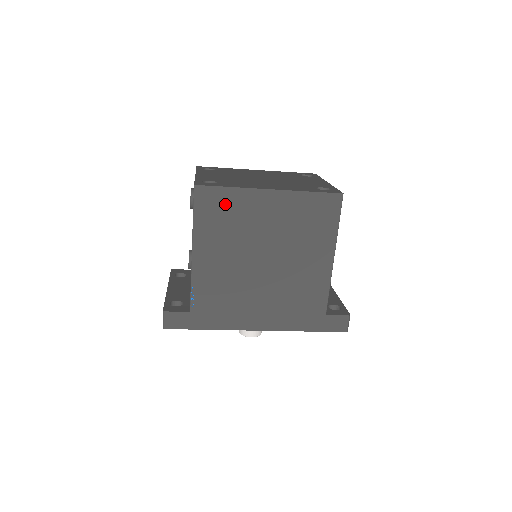
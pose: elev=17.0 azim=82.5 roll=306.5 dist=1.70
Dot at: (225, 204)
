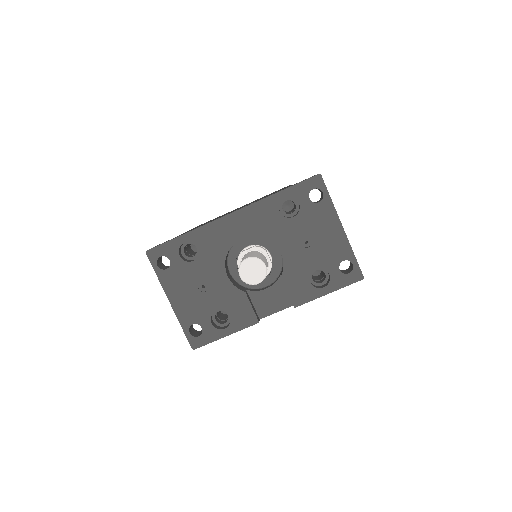
Dot at: occluded
